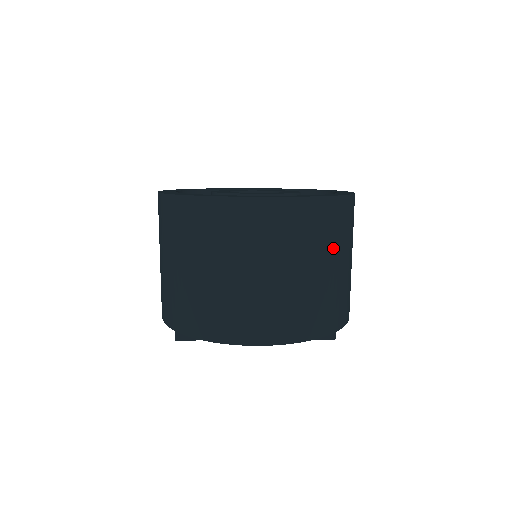
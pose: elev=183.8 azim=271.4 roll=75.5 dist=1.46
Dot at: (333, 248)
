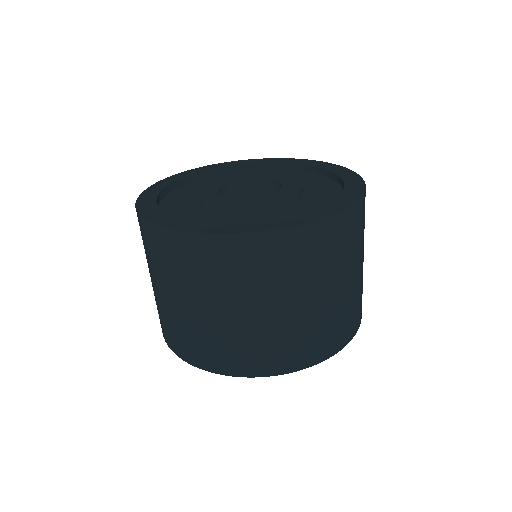
Dot at: (352, 259)
